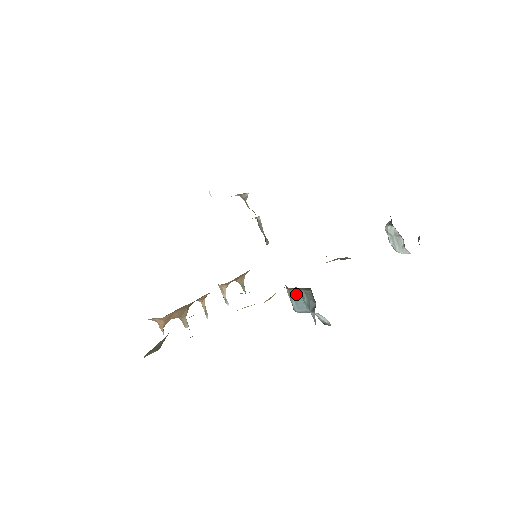
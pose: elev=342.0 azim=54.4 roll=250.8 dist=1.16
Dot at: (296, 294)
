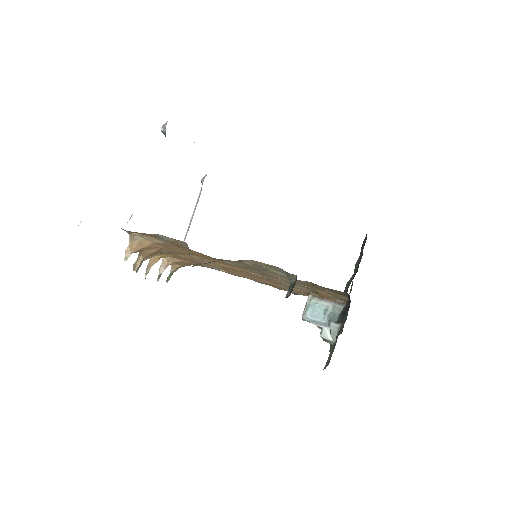
Dot at: (320, 303)
